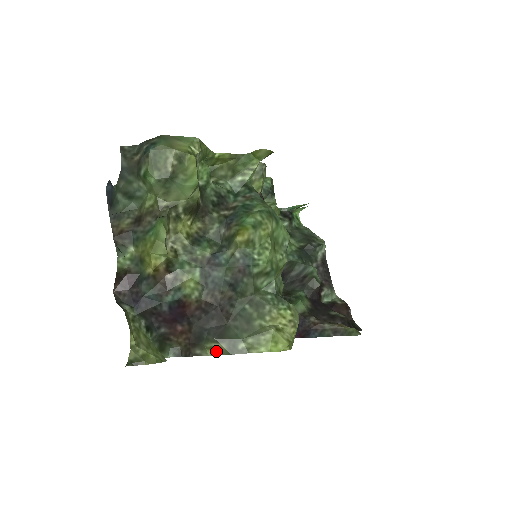
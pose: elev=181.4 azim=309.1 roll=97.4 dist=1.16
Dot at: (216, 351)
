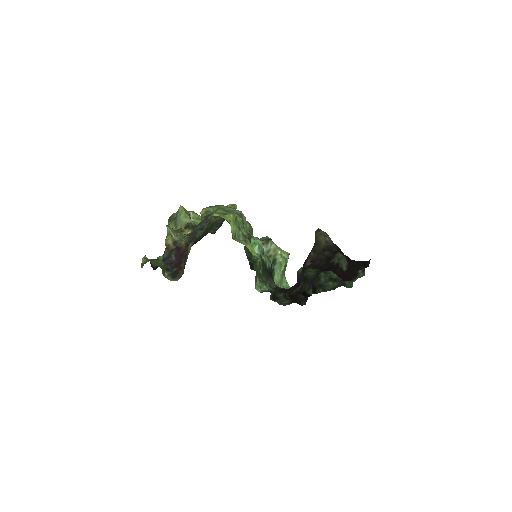
Dot at: (190, 248)
